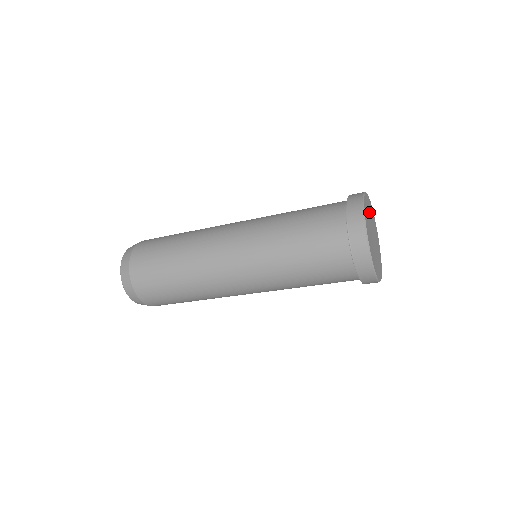
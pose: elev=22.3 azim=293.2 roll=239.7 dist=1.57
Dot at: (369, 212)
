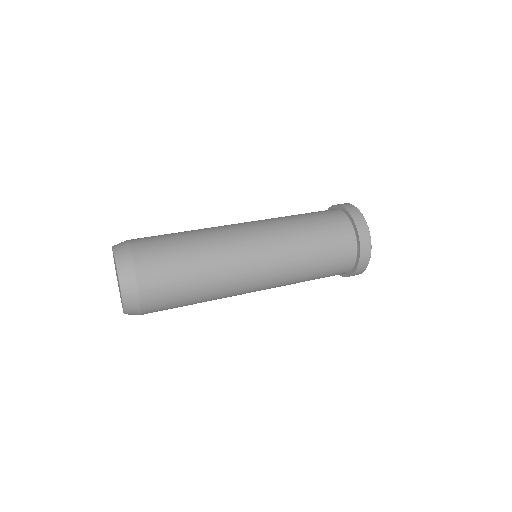
Dot at: occluded
